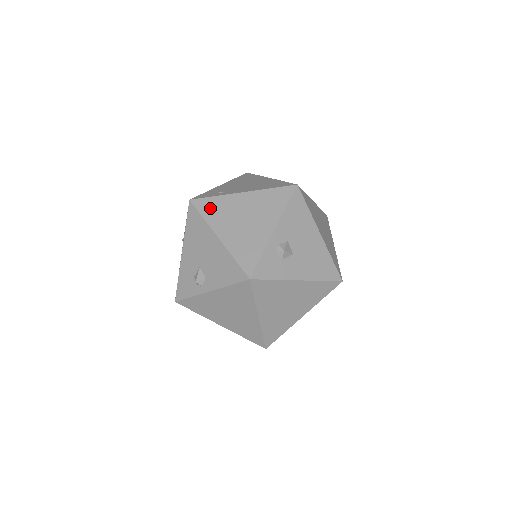
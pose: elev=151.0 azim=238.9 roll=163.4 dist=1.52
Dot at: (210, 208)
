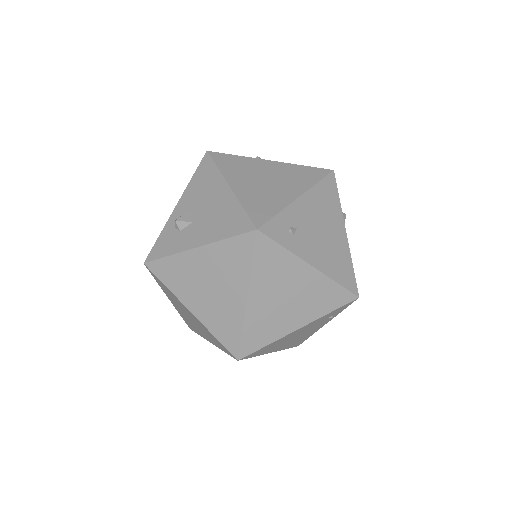
Dot at: occluded
